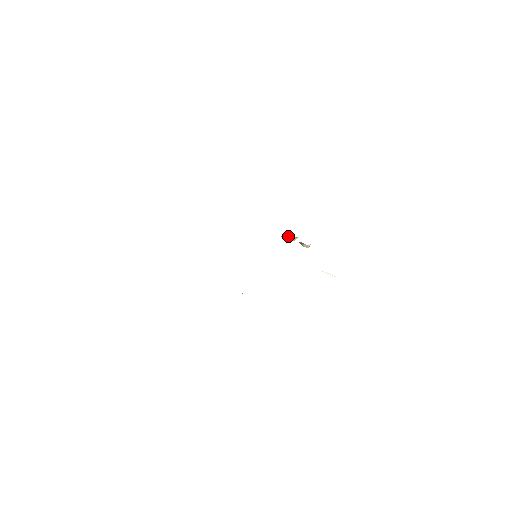
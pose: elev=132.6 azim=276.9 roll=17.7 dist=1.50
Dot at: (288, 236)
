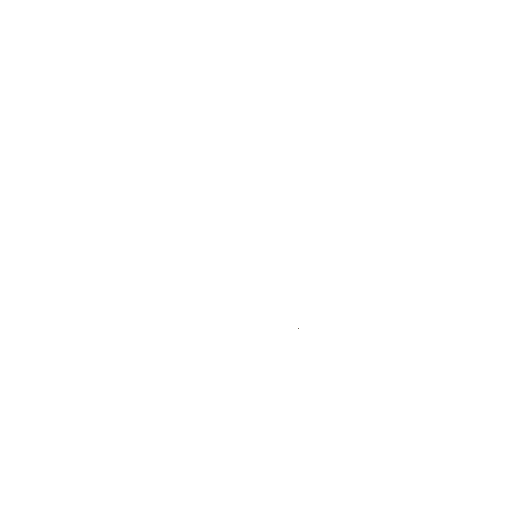
Dot at: occluded
